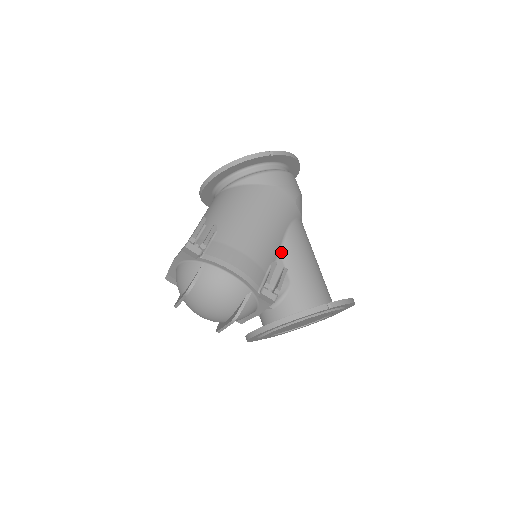
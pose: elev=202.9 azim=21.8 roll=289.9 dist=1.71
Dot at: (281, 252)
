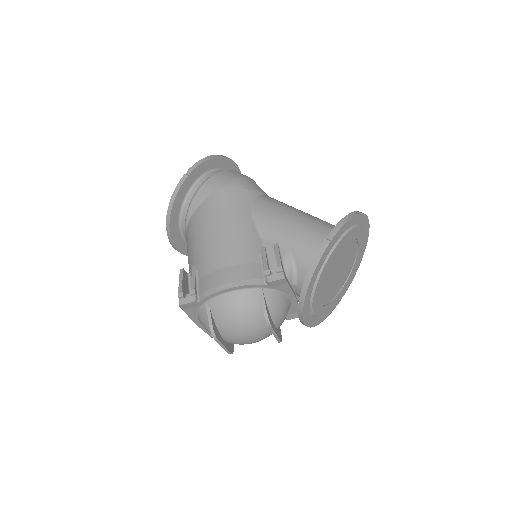
Dot at: (262, 235)
